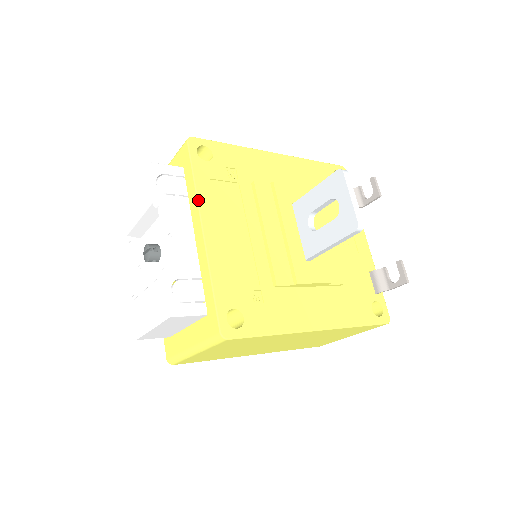
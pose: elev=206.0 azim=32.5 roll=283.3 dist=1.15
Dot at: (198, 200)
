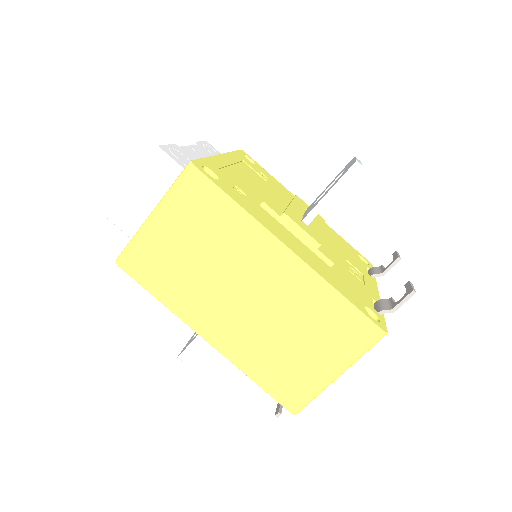
Dot at: (228, 152)
